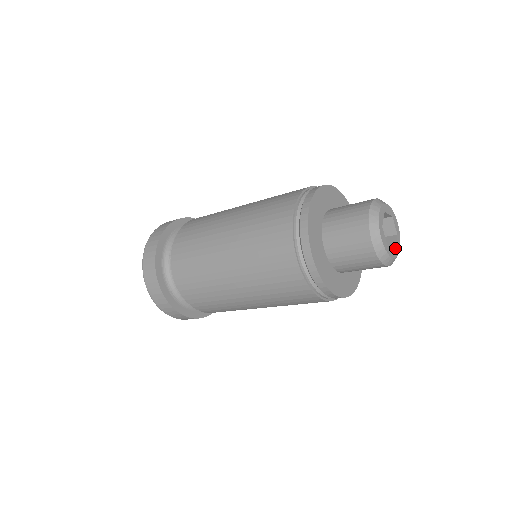
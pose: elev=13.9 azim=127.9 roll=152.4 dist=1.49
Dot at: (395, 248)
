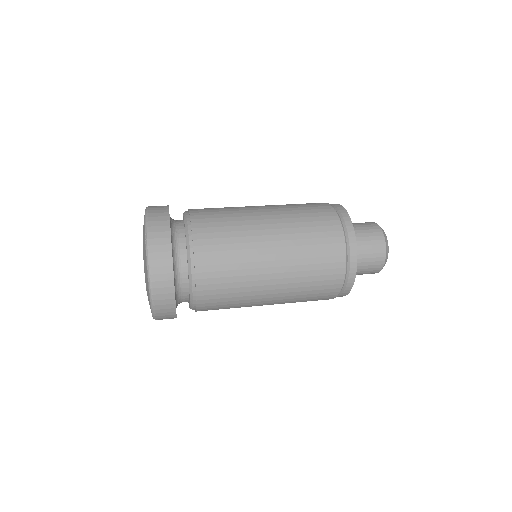
Dot at: occluded
